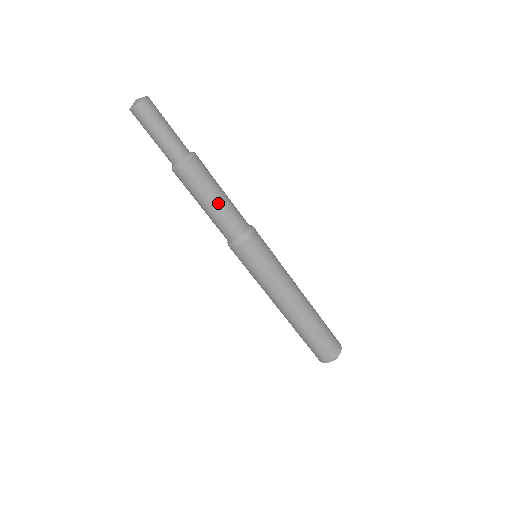
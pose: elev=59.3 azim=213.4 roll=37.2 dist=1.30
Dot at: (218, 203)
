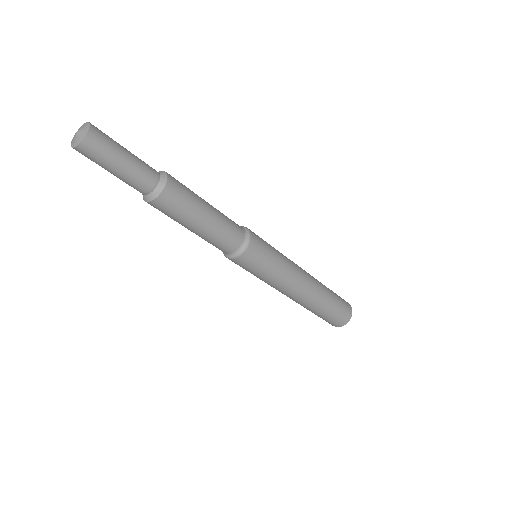
Dot at: (207, 224)
